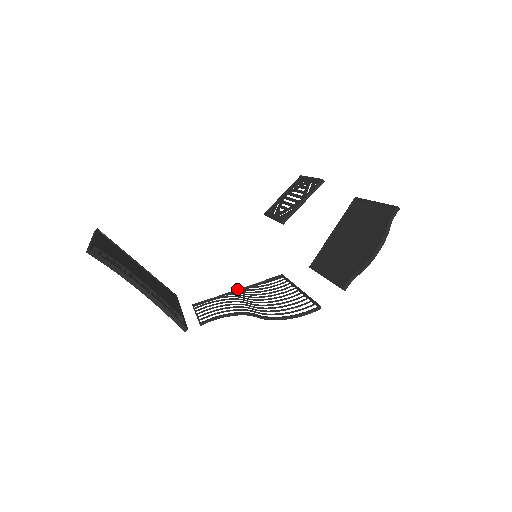
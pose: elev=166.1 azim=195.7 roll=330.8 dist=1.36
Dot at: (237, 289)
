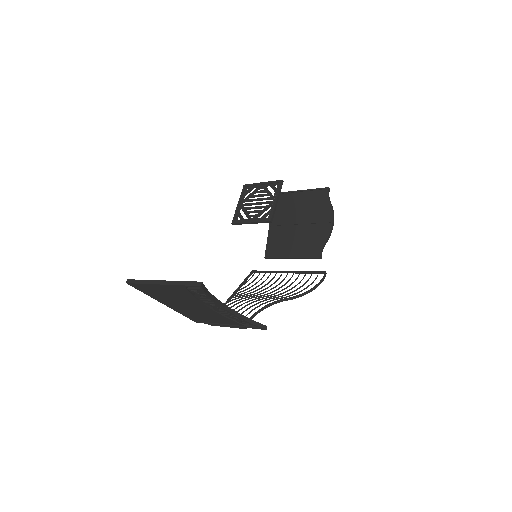
Dot at: (231, 295)
